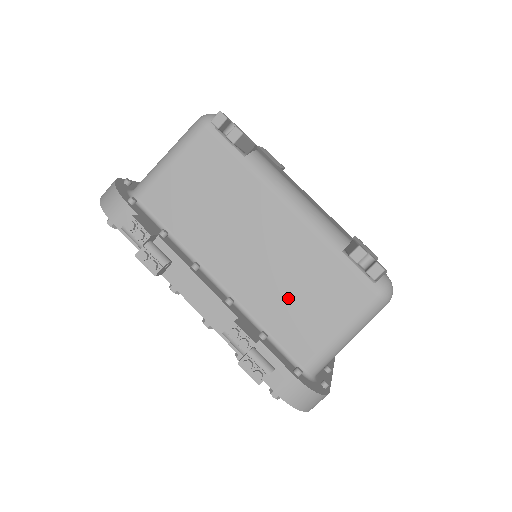
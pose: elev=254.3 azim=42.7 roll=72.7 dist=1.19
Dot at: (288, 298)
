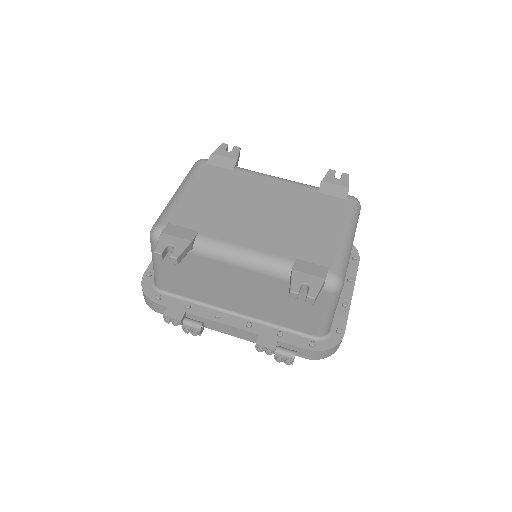
Dot at: (280, 309)
